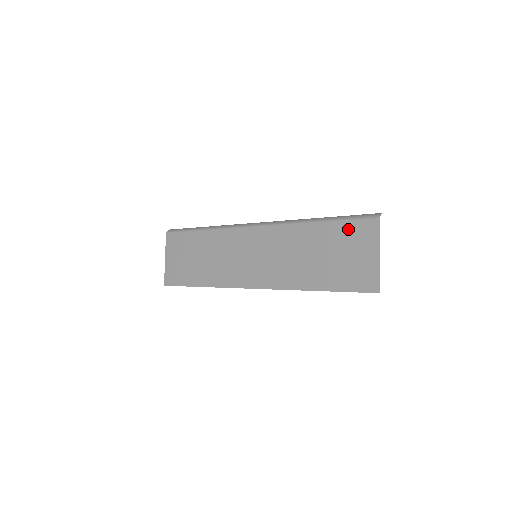
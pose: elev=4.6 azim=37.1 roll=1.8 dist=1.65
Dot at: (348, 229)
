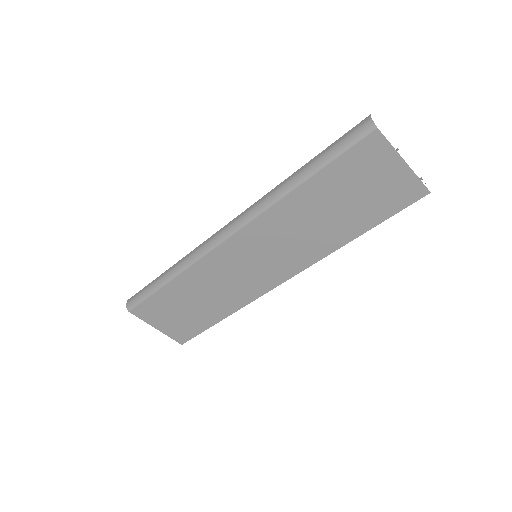
Dot at: (347, 164)
